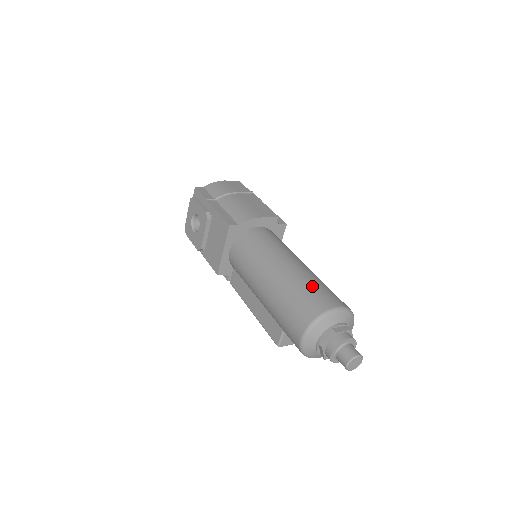
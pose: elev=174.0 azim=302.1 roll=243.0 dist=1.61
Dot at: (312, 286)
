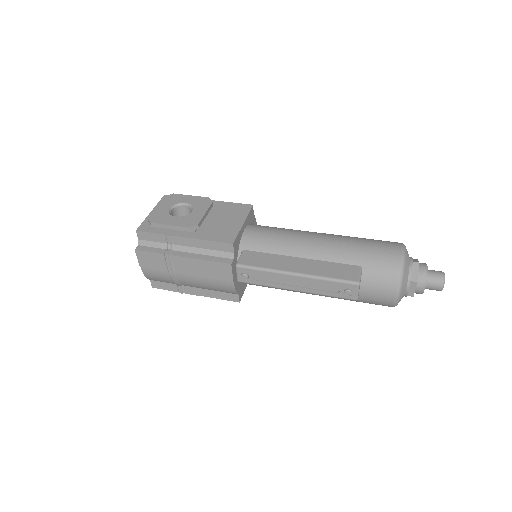
Dot at: occluded
